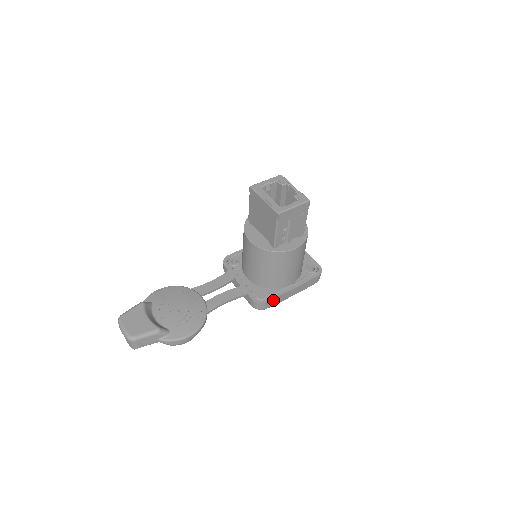
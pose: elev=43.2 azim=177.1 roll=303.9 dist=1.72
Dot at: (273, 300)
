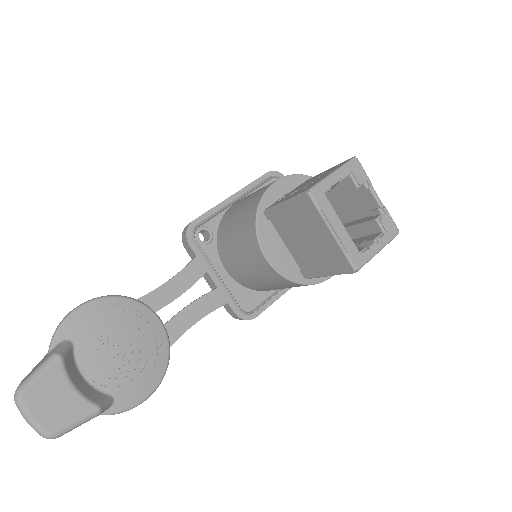
Dot at: (263, 309)
